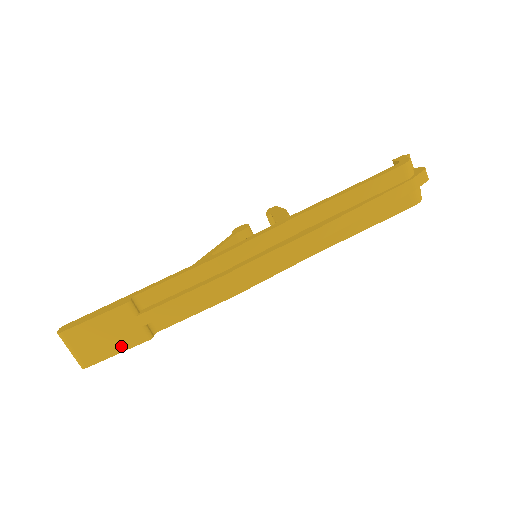
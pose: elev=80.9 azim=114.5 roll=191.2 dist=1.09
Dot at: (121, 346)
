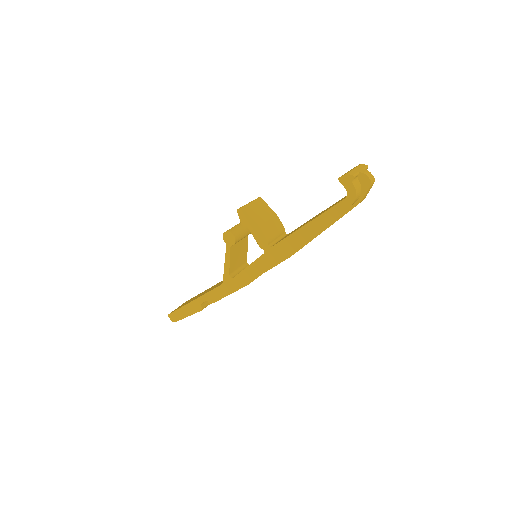
Dot at: occluded
